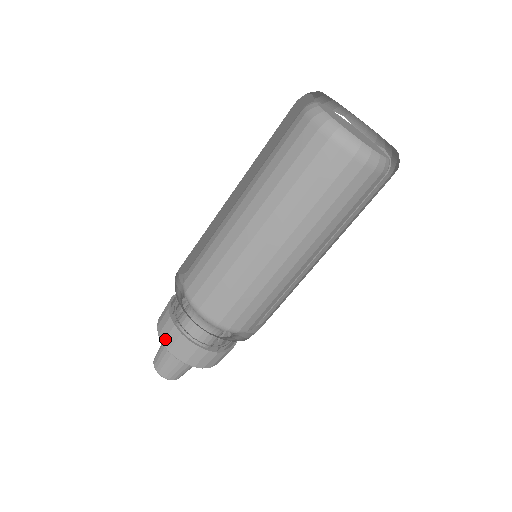
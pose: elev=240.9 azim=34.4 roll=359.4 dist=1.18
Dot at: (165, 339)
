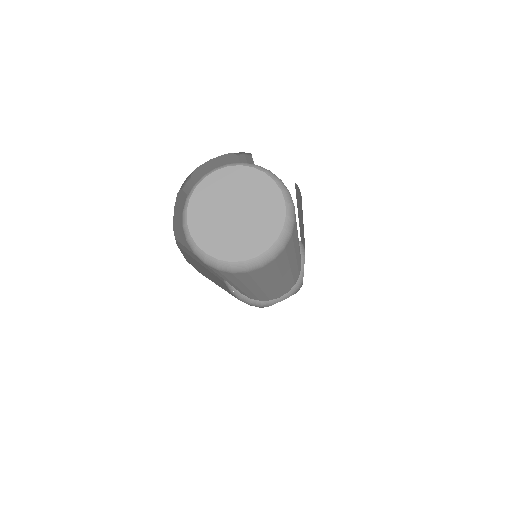
Dot at: occluded
